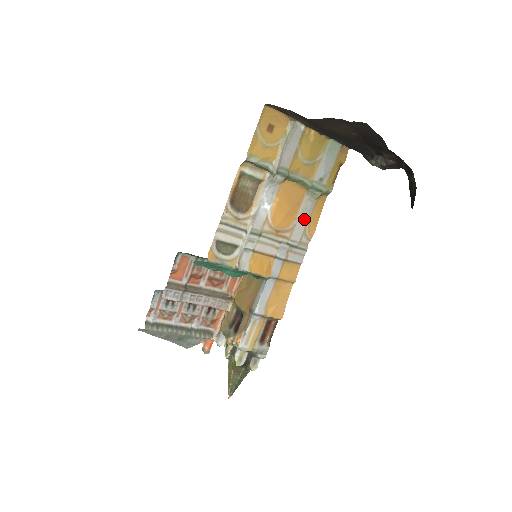
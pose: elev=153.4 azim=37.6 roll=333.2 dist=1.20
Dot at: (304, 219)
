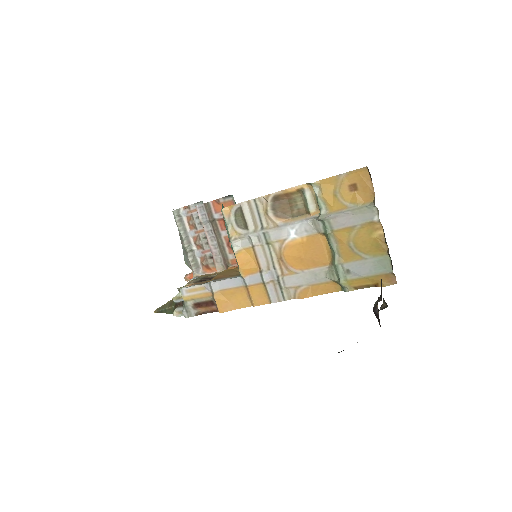
Dot at: (307, 279)
